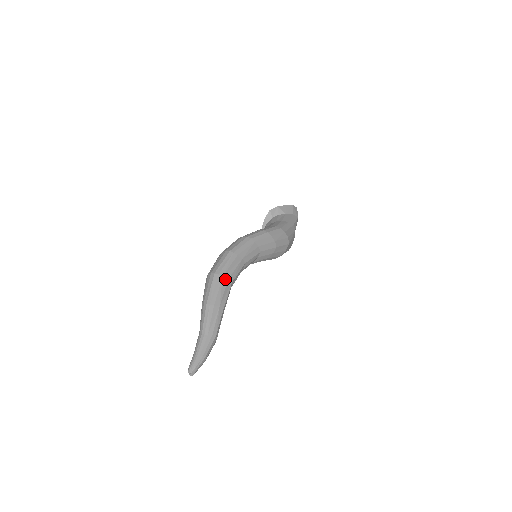
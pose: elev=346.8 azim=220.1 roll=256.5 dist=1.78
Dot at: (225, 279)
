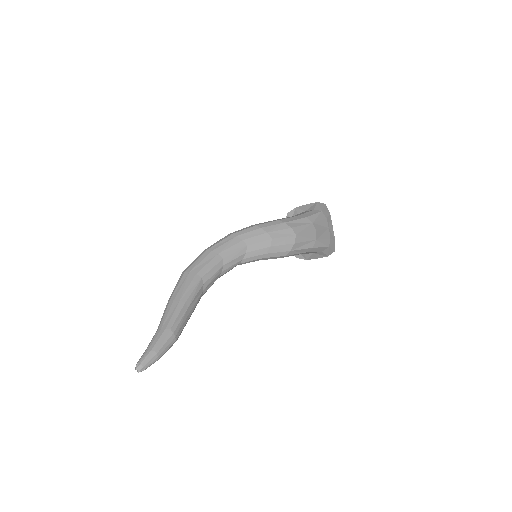
Dot at: (192, 275)
